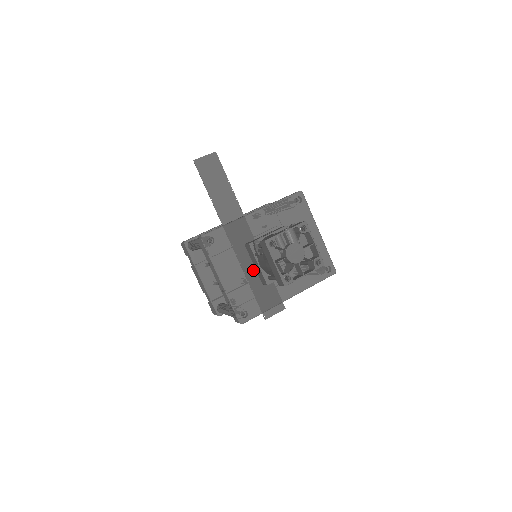
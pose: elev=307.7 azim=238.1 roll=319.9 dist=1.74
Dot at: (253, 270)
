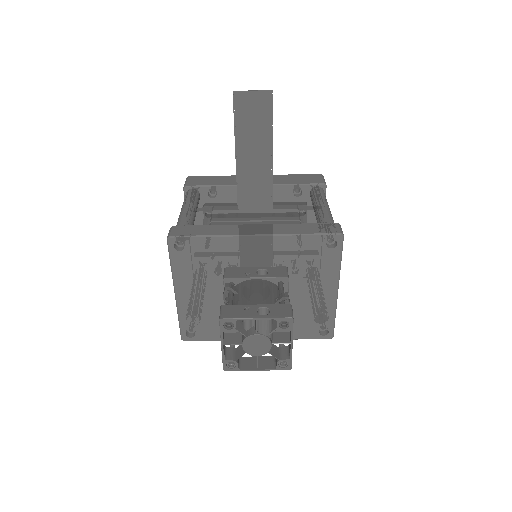
Dot at: (222, 297)
